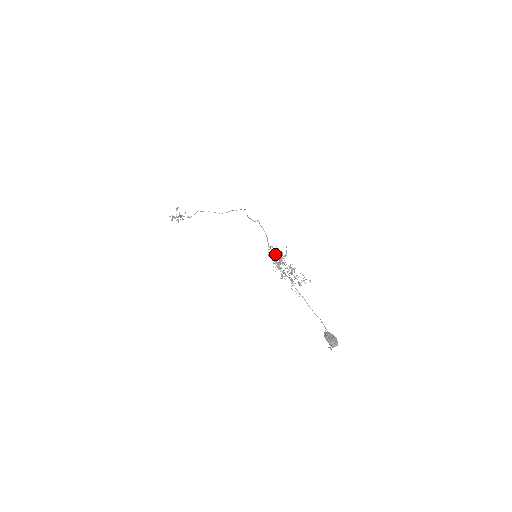
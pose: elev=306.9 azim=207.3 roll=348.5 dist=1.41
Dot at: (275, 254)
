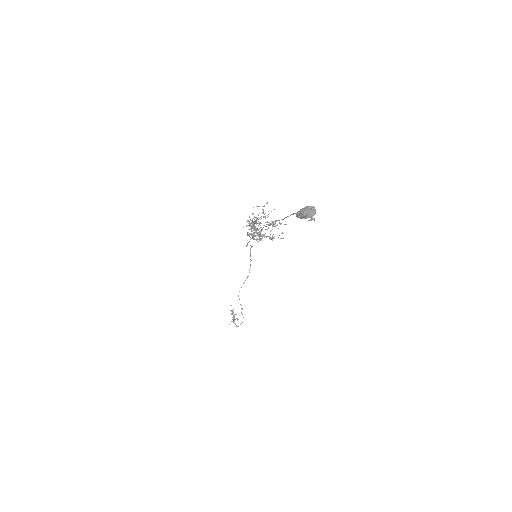
Dot at: occluded
